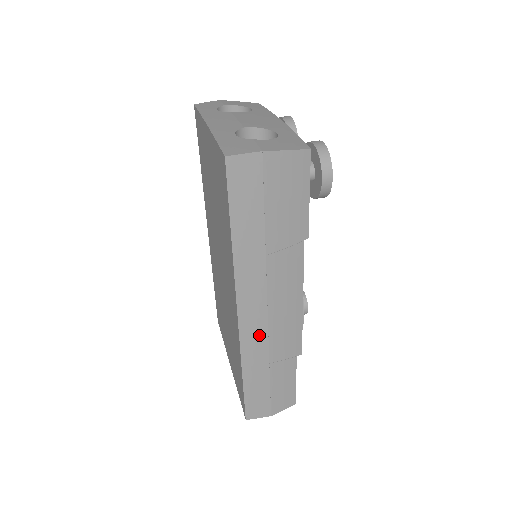
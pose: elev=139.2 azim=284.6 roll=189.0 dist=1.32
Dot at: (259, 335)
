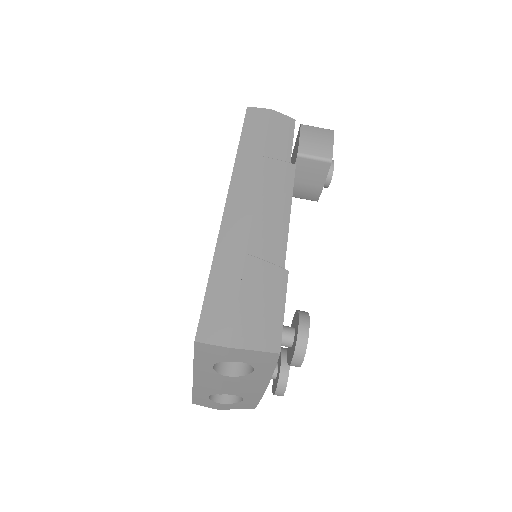
Dot at: occluded
